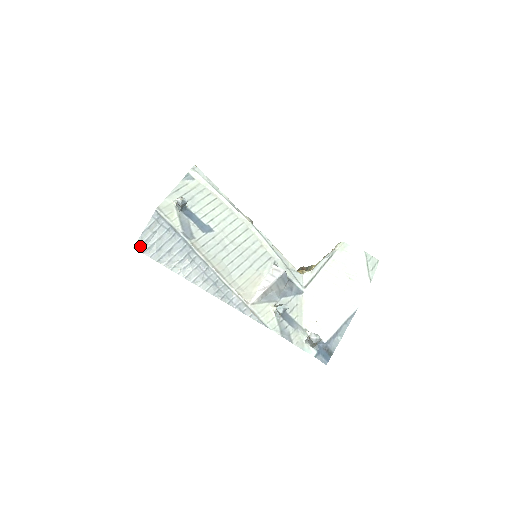
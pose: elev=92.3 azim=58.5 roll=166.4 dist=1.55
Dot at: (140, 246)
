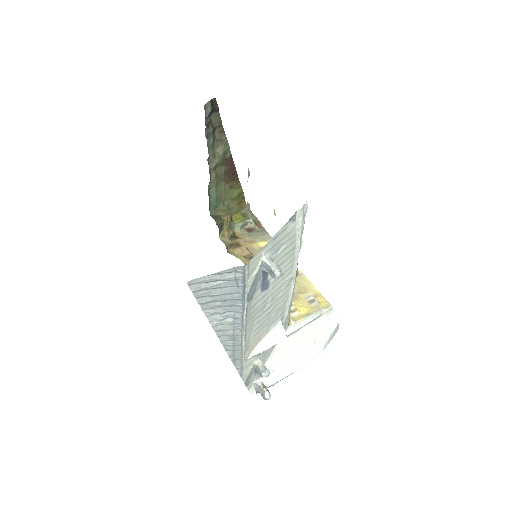
Dot at: (195, 284)
